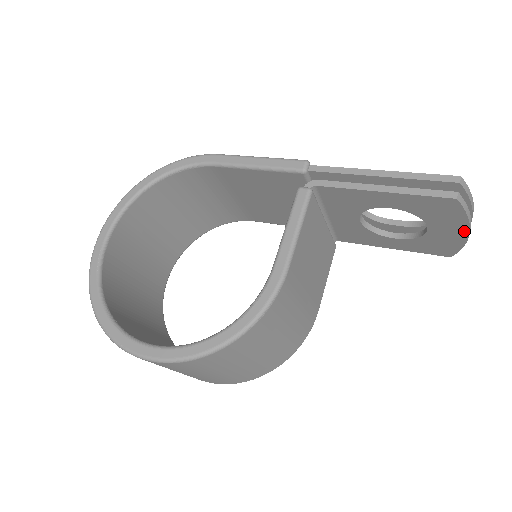
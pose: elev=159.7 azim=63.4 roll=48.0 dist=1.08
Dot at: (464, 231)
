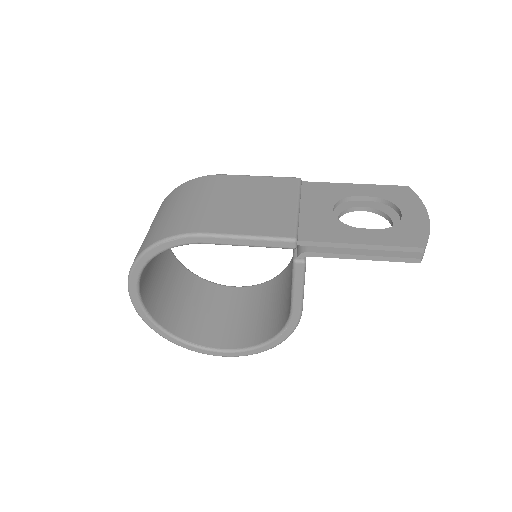
Dot at: occluded
